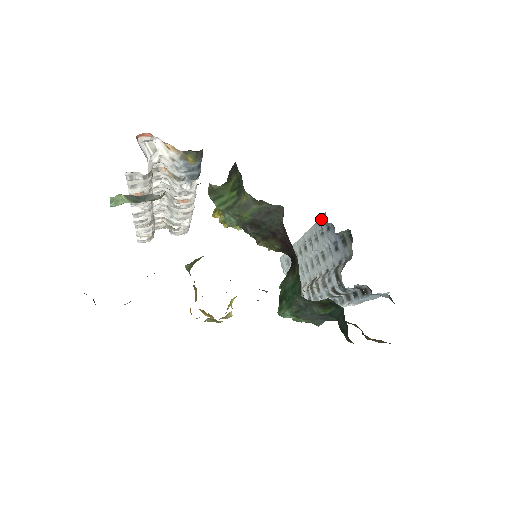
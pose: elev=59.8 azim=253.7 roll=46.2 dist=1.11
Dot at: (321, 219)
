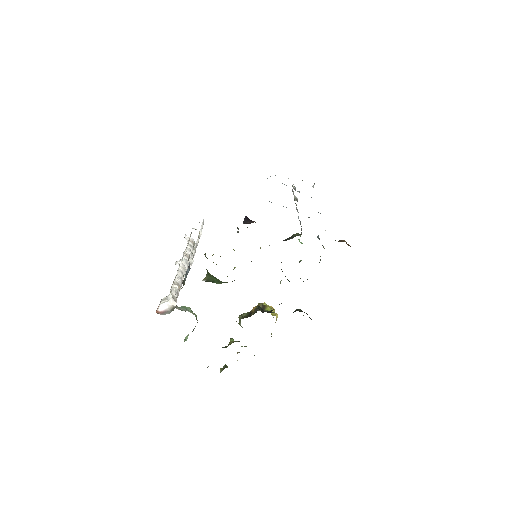
Dot at: occluded
